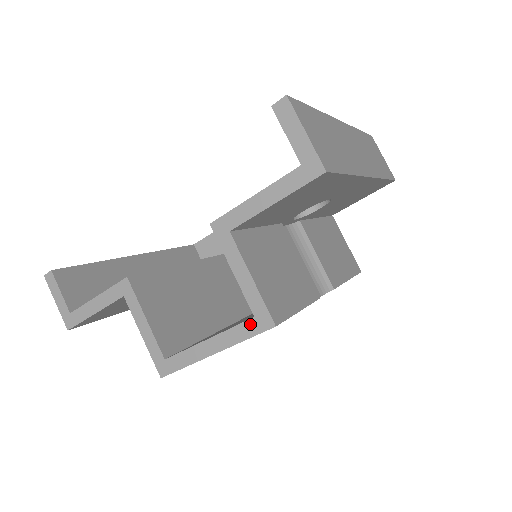
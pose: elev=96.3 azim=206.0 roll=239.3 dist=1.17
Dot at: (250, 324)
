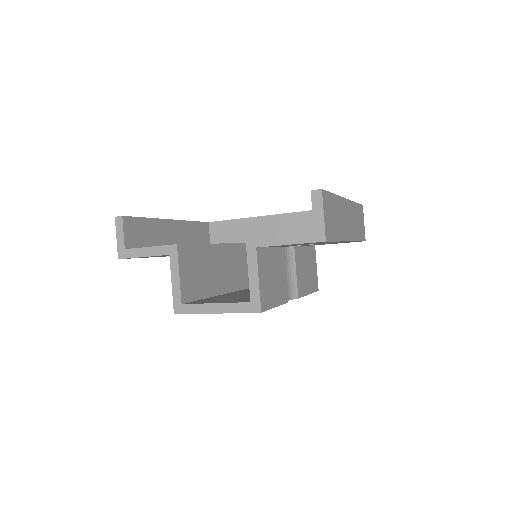
Dot at: (246, 305)
